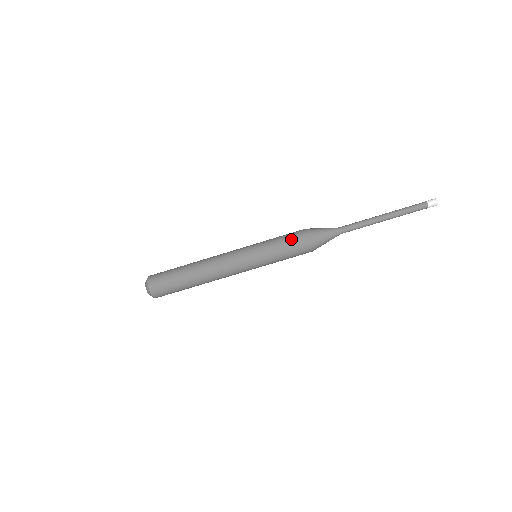
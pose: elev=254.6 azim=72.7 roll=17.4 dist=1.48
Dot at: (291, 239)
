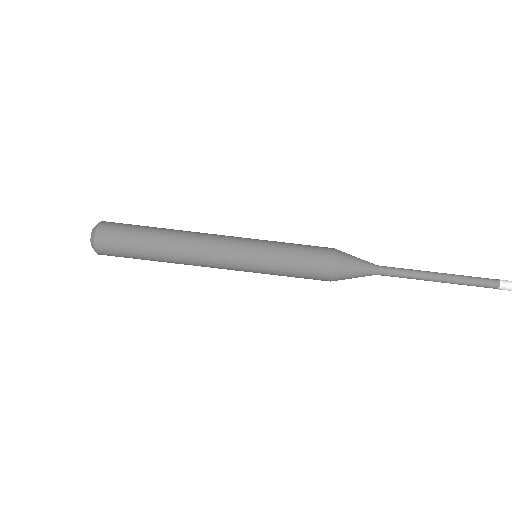
Dot at: (312, 260)
